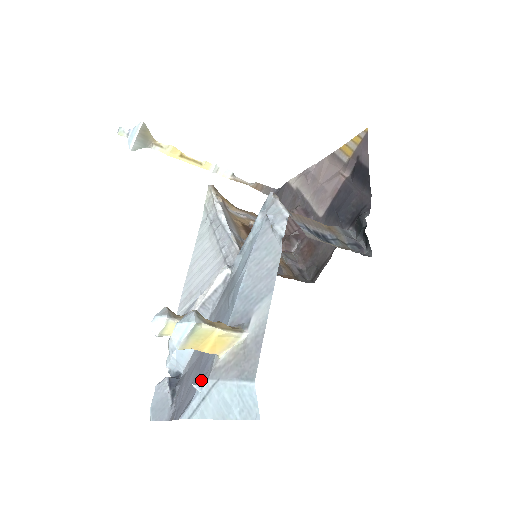
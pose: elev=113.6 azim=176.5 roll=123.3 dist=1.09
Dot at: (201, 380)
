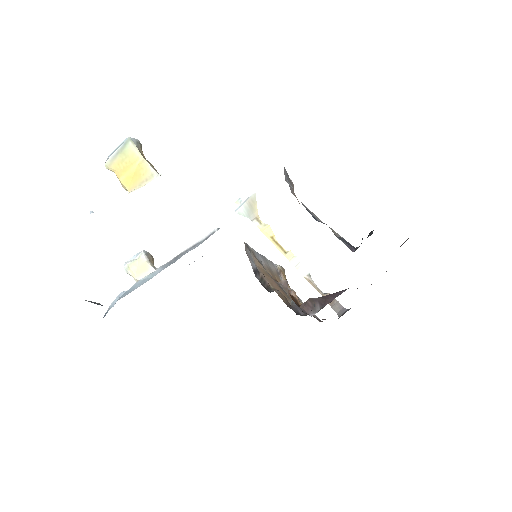
Dot at: occluded
